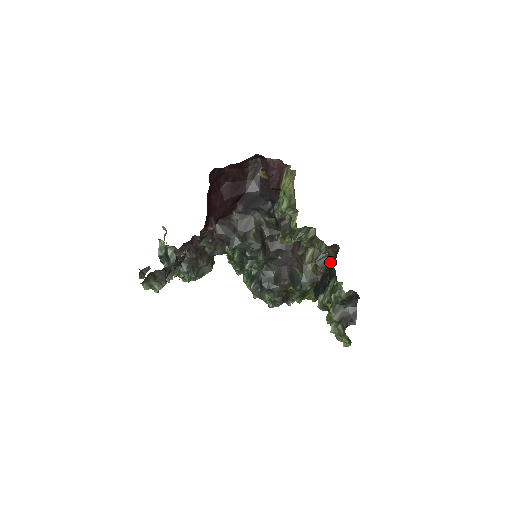
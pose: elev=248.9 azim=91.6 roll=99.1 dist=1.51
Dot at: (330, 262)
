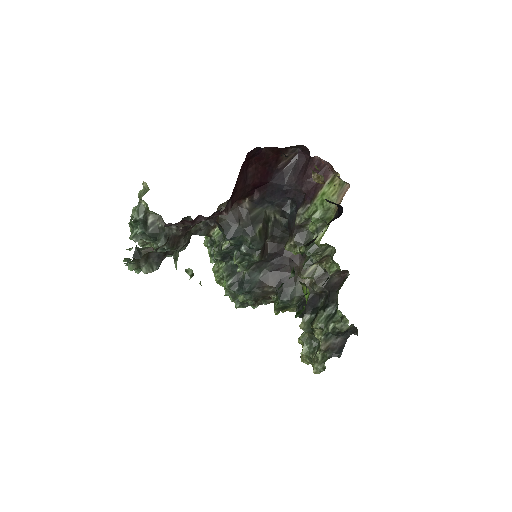
Dot at: (332, 285)
